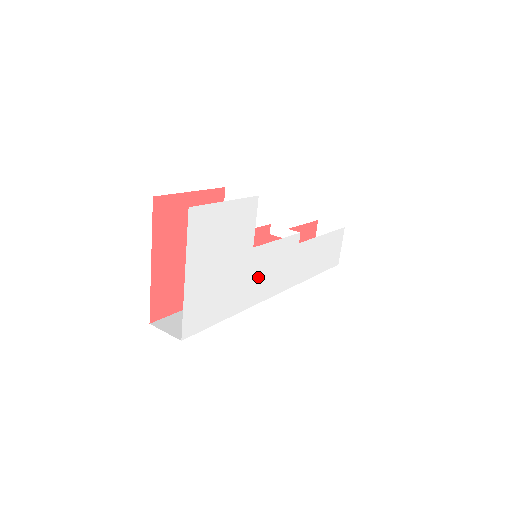
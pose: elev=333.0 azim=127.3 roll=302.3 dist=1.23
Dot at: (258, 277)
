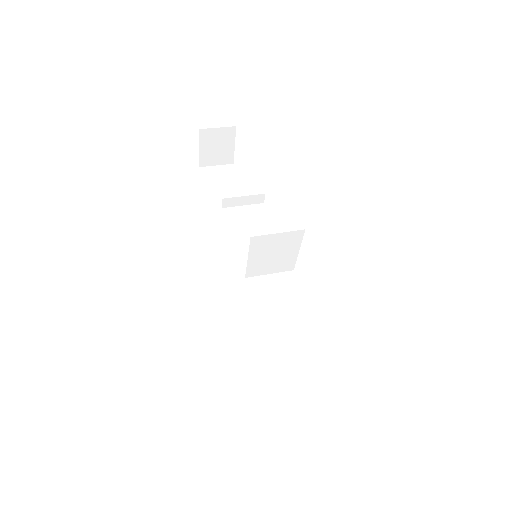
Dot at: occluded
